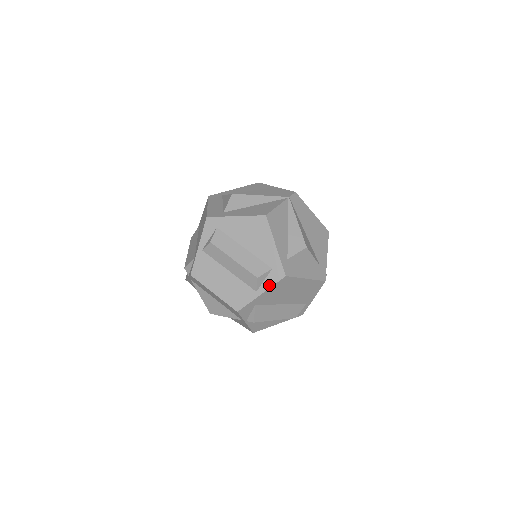
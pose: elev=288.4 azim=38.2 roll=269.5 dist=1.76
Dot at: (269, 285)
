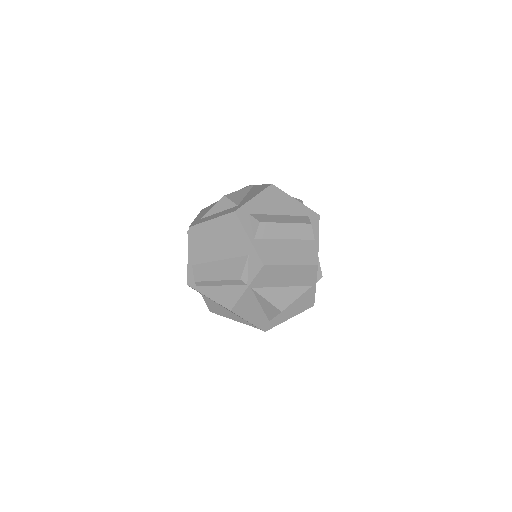
Dot at: (317, 229)
